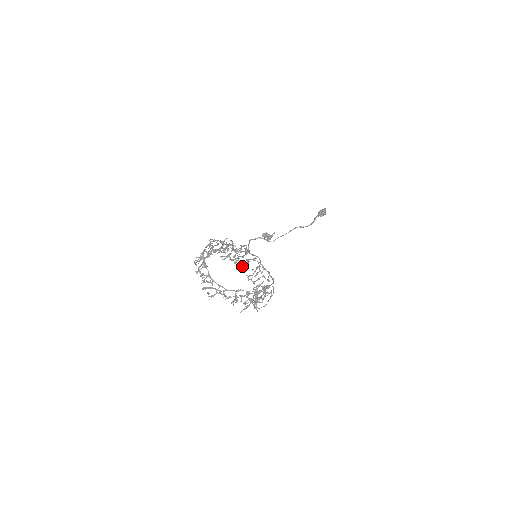
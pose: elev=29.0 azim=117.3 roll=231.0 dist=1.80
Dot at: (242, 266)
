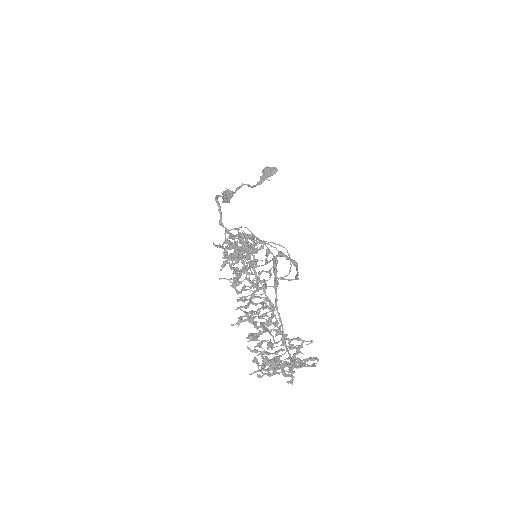
Dot at: occluded
